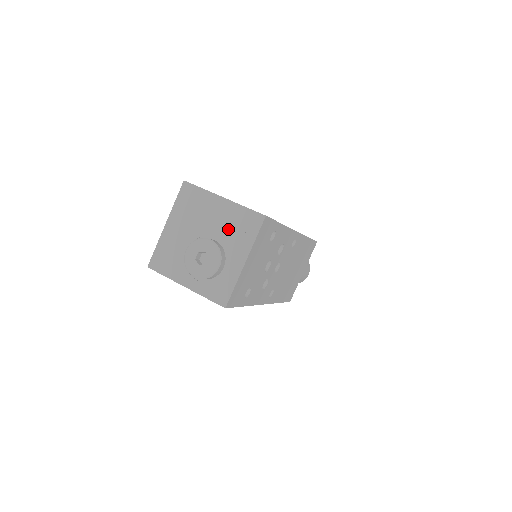
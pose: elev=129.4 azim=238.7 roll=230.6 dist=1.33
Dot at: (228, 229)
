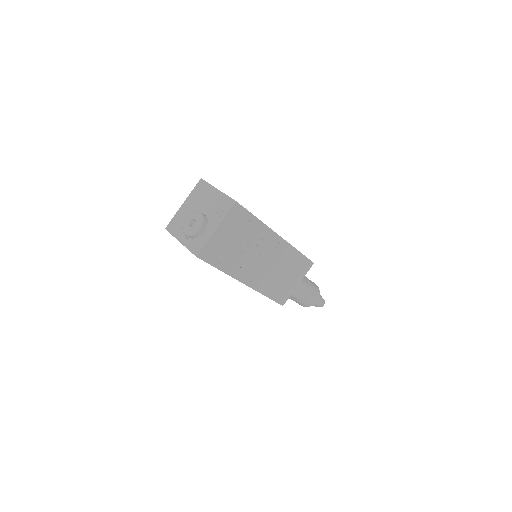
Dot at: (214, 208)
